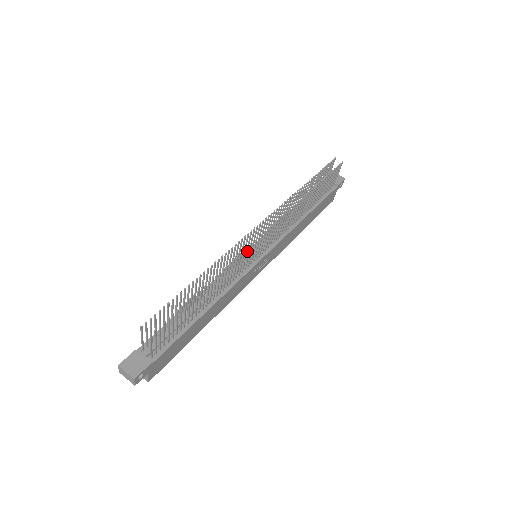
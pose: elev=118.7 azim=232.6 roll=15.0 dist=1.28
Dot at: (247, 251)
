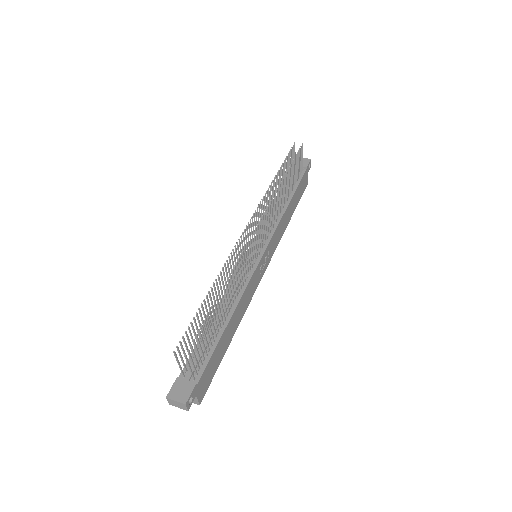
Dot at: occluded
